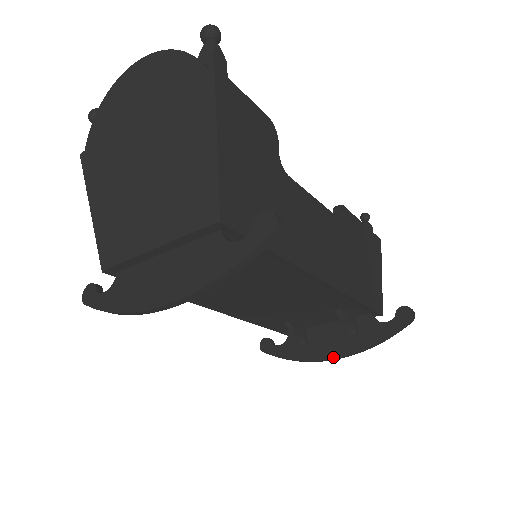
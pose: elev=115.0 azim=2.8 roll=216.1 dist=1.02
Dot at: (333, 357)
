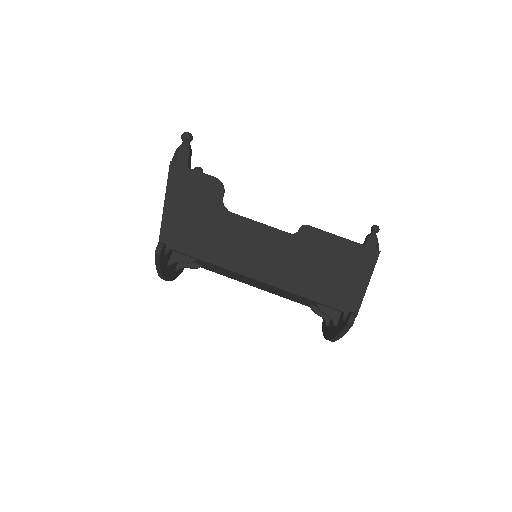
Dot at: (328, 339)
